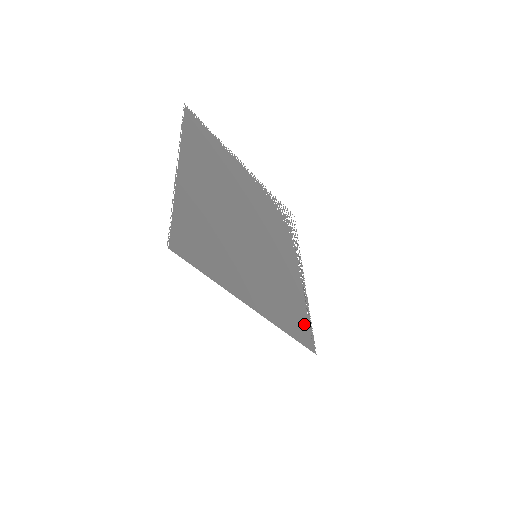
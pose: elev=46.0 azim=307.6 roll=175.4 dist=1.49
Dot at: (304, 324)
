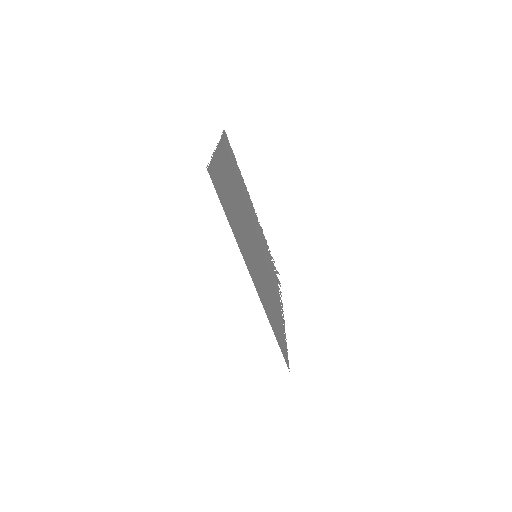
Dot at: occluded
